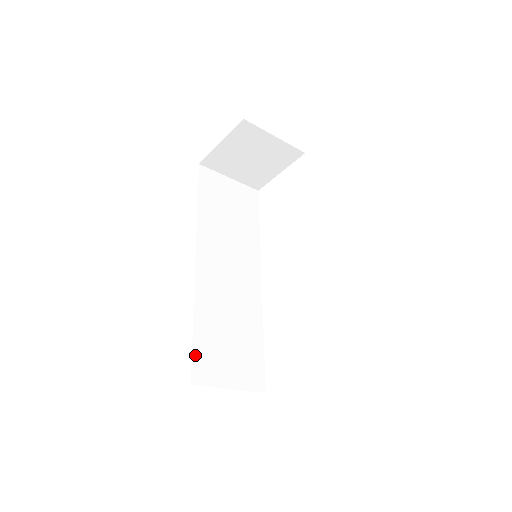
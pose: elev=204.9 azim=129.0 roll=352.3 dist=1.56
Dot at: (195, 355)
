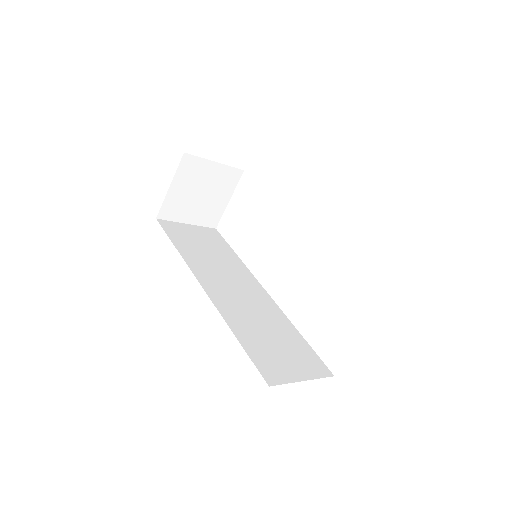
Dot at: (255, 361)
